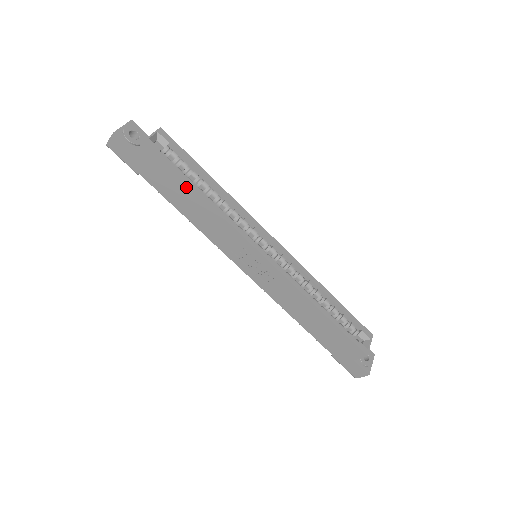
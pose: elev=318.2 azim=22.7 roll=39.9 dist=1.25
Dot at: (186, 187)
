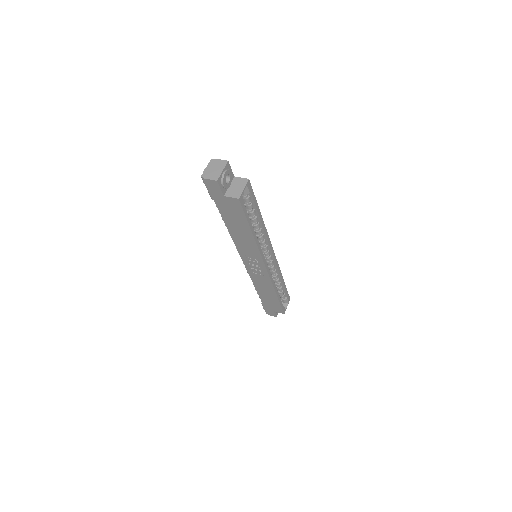
Dot at: (247, 227)
